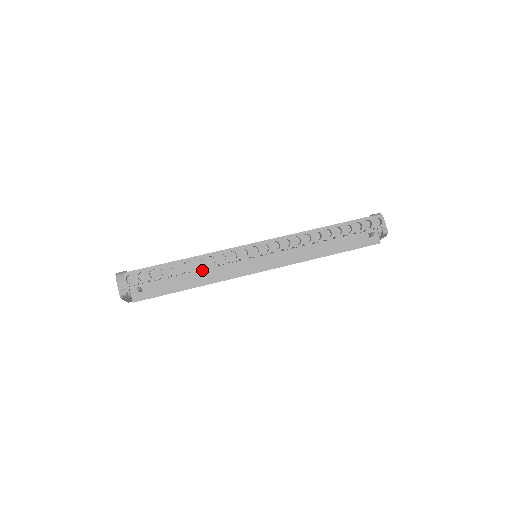
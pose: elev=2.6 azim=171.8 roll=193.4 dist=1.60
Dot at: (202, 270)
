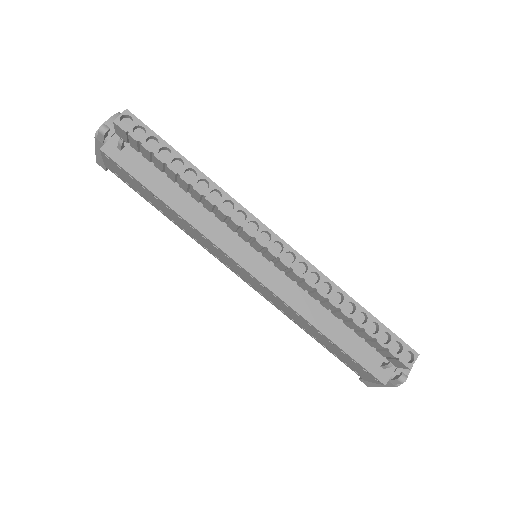
Dot at: (196, 201)
